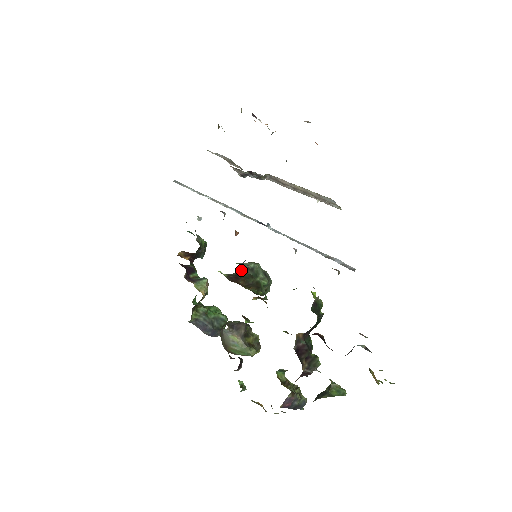
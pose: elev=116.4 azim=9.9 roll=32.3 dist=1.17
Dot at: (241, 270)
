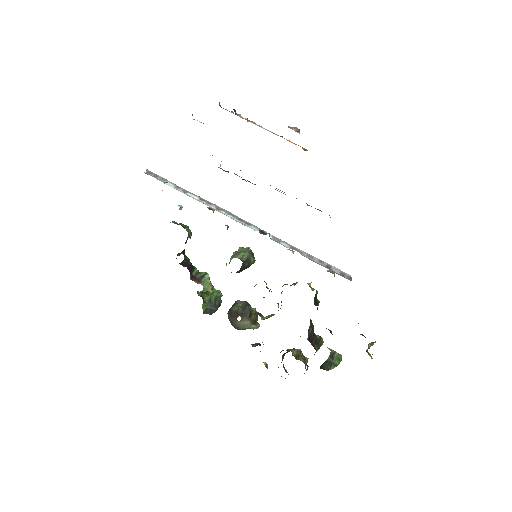
Dot at: (242, 266)
